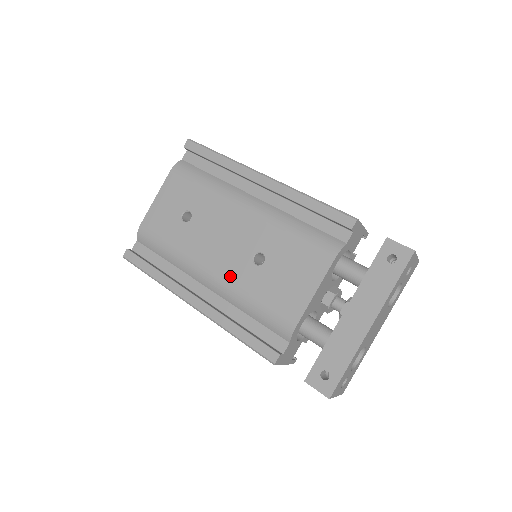
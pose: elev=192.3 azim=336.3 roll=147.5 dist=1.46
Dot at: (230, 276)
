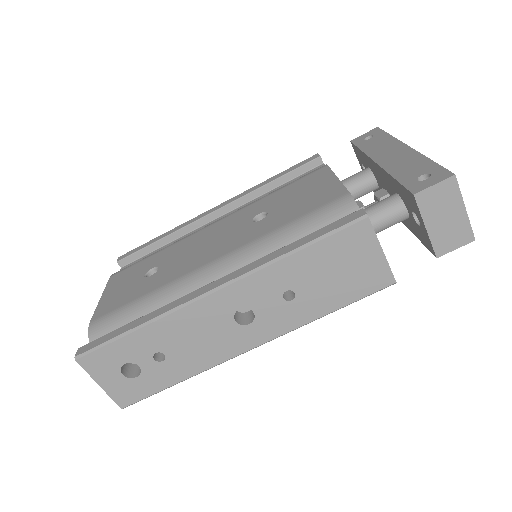
Dot at: (241, 243)
